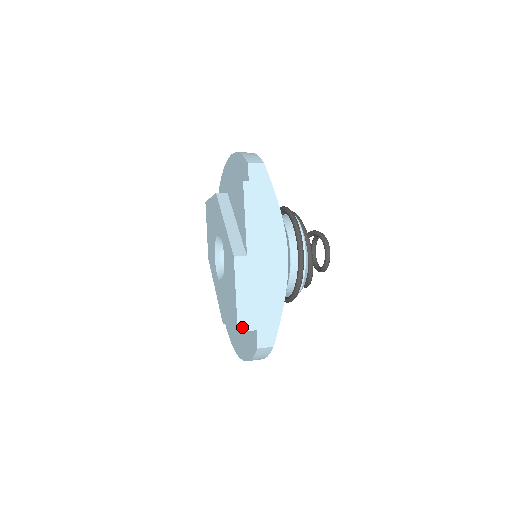
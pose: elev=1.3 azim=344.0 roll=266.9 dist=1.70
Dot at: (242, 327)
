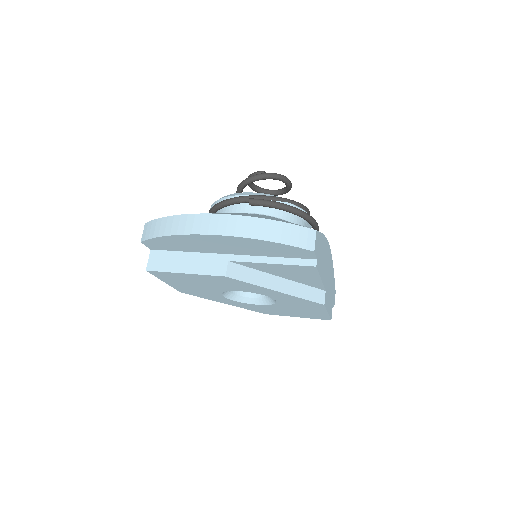
Dot at: (331, 315)
